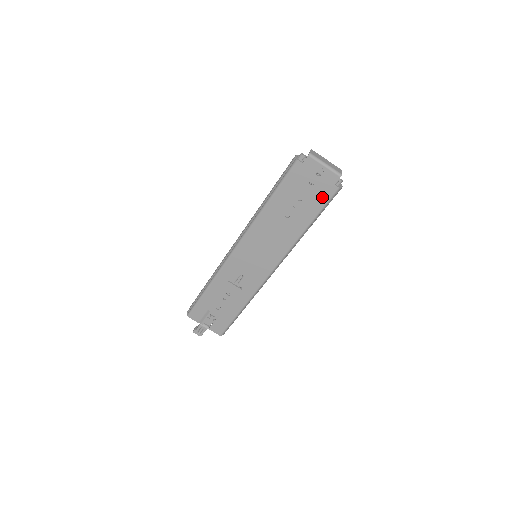
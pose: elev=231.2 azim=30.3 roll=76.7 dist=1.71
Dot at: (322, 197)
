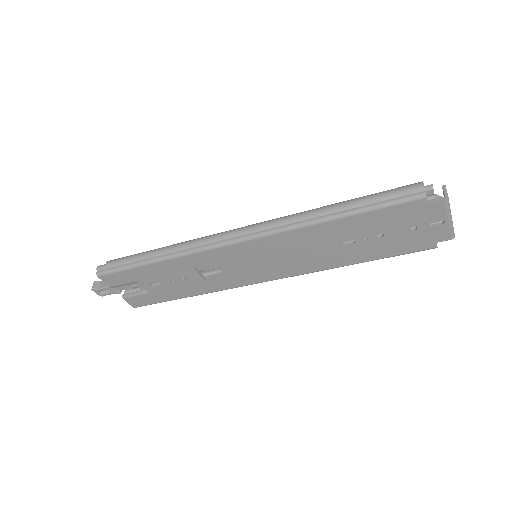
Dot at: (408, 246)
